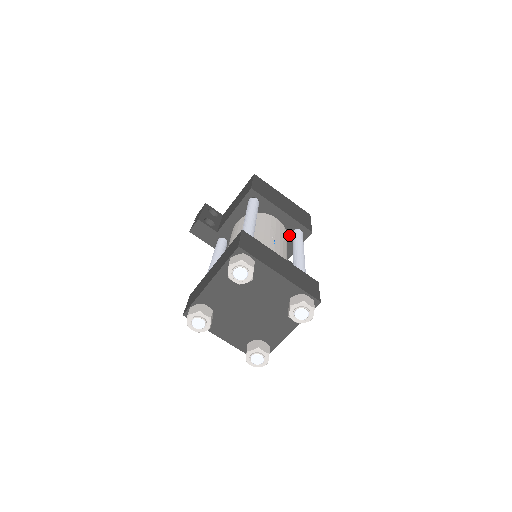
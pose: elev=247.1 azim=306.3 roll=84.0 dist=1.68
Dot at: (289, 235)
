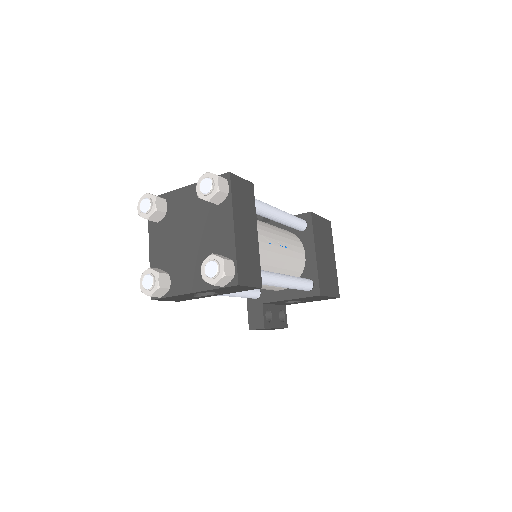
Dot at: occluded
